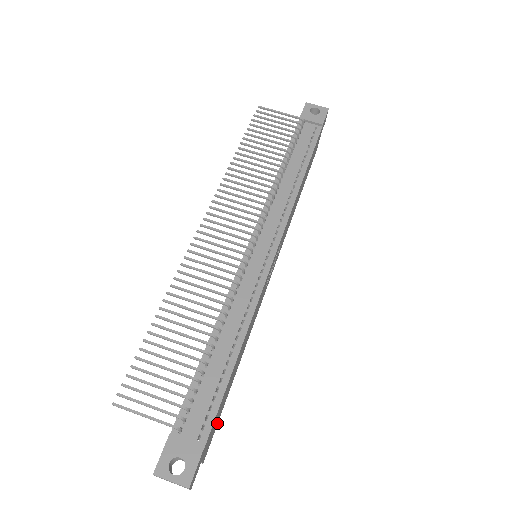
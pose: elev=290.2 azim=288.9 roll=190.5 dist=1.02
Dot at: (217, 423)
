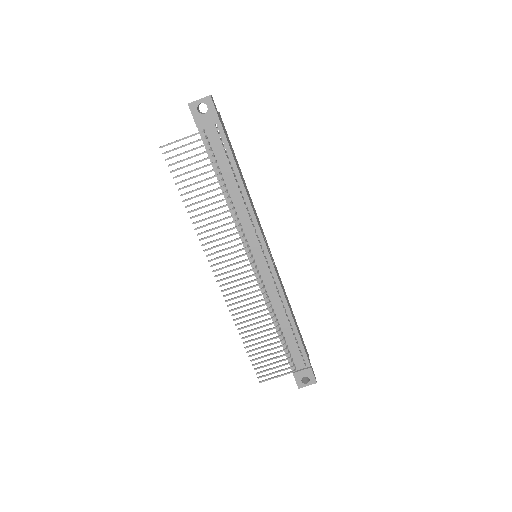
Dot at: (302, 338)
